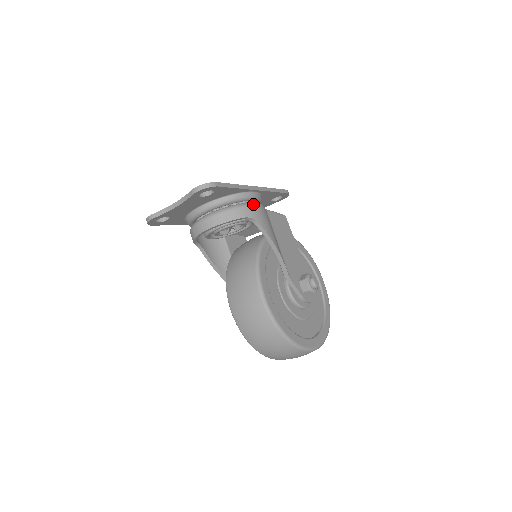
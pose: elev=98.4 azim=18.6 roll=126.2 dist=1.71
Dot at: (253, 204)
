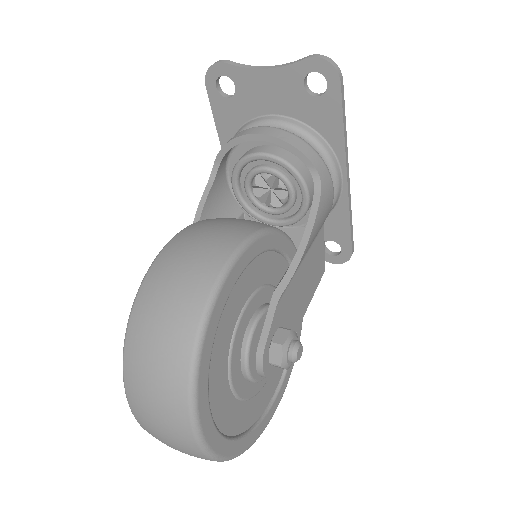
Dot at: occluded
